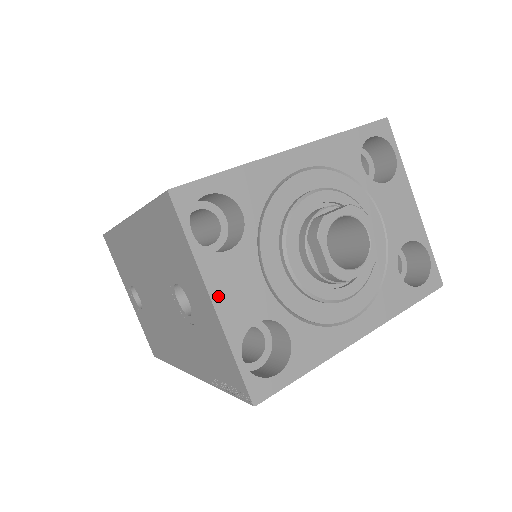
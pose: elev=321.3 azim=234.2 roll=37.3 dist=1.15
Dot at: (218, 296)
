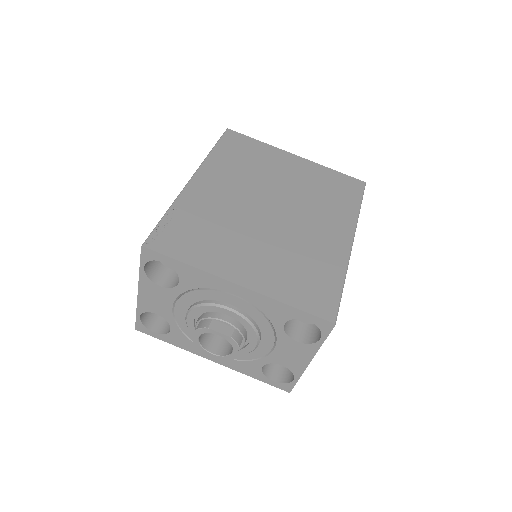
Dot at: (142, 293)
